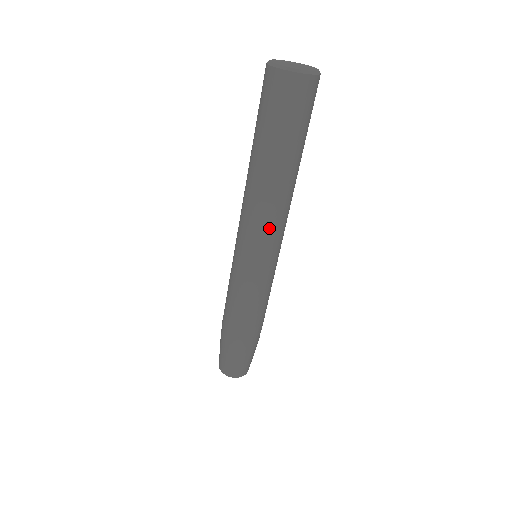
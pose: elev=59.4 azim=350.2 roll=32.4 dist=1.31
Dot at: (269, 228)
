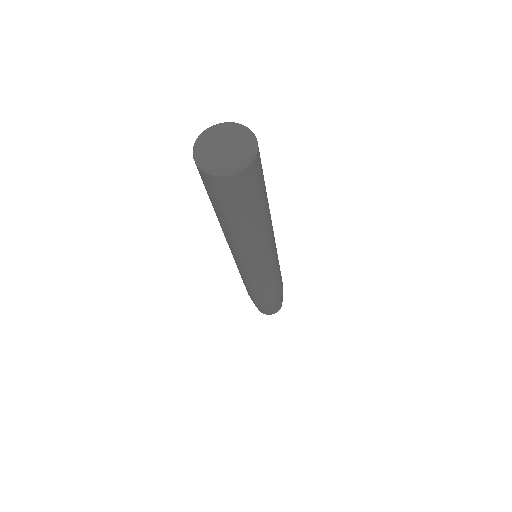
Dot at: (264, 254)
